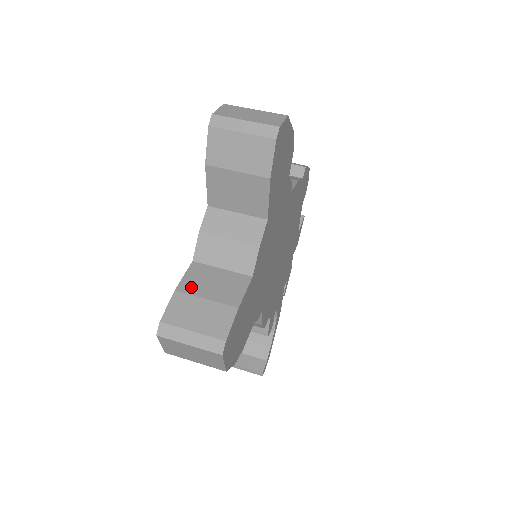
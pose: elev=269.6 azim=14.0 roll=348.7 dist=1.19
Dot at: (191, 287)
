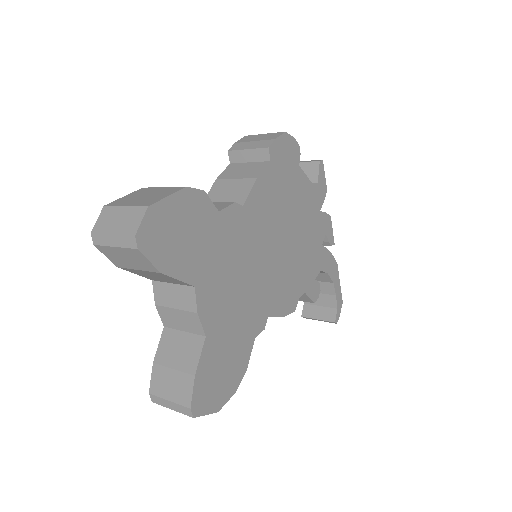
Dot at: (163, 357)
